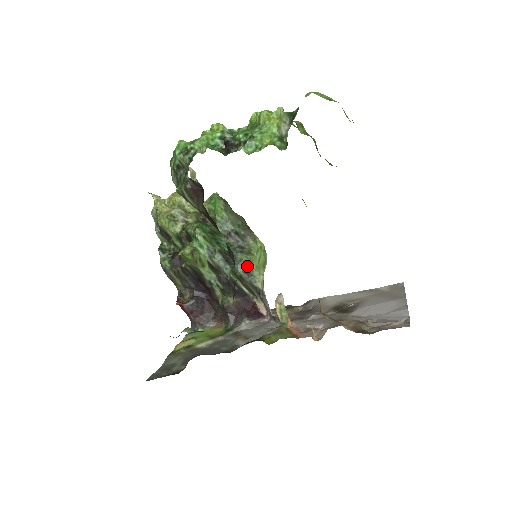
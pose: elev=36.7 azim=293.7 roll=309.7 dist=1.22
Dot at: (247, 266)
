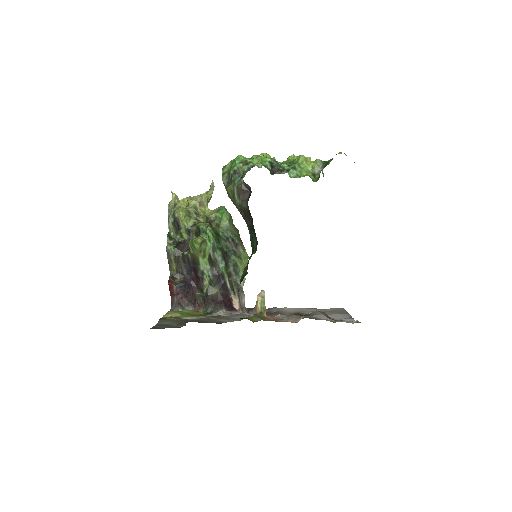
Dot at: (237, 266)
